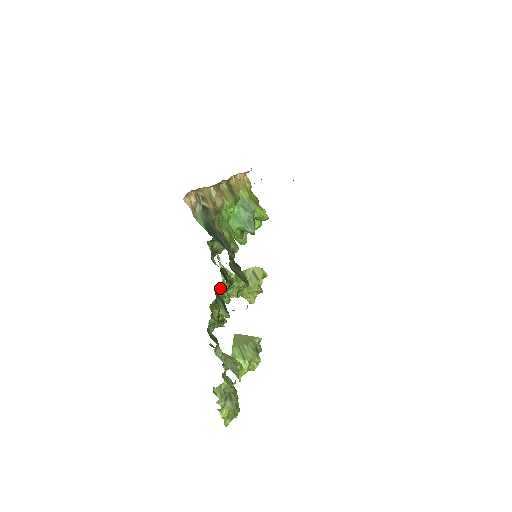
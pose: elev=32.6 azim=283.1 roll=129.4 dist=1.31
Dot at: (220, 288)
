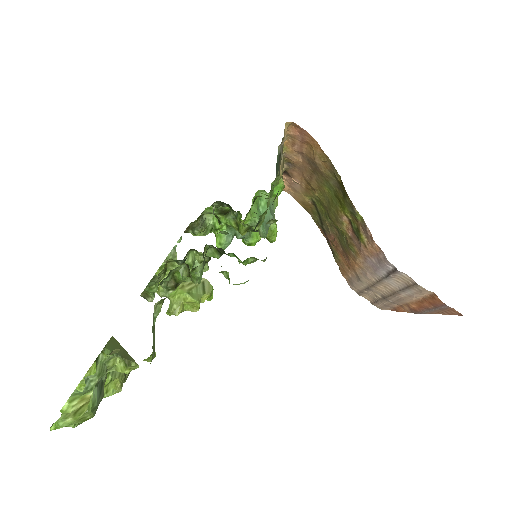
Dot at: occluded
